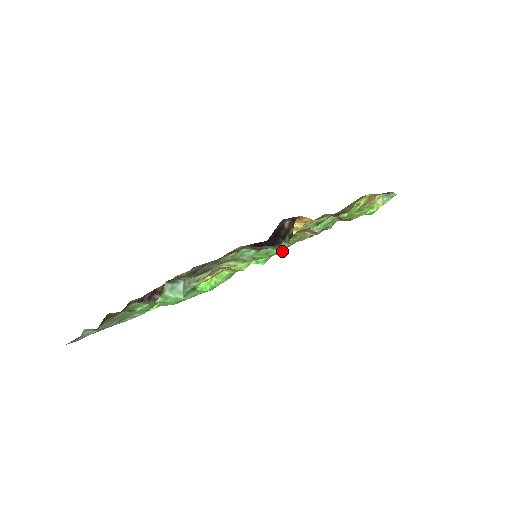
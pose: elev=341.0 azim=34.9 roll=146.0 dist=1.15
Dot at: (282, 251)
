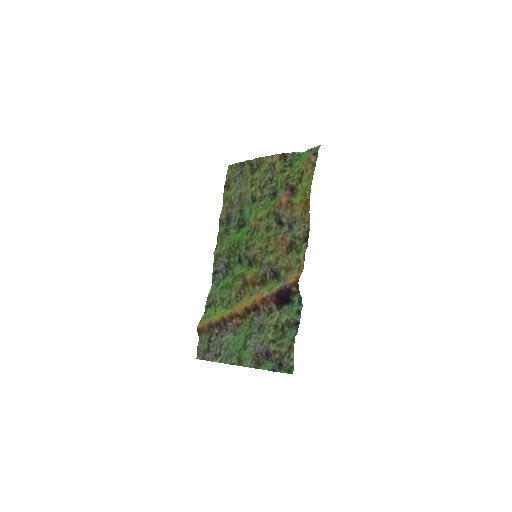
Dot at: (298, 305)
